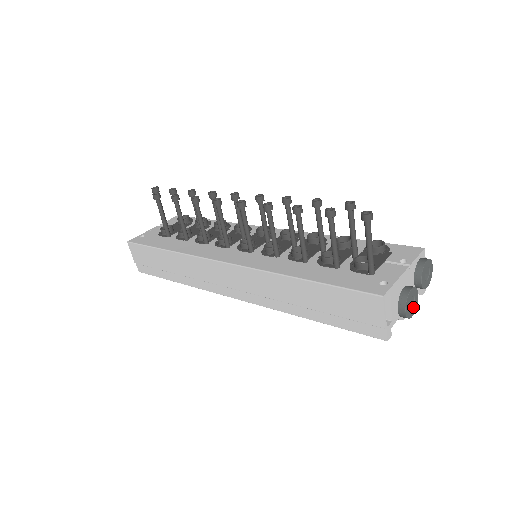
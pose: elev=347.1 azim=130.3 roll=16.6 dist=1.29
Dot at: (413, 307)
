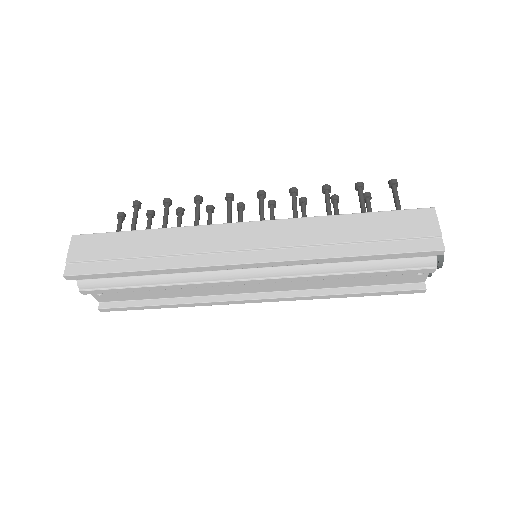
Dot at: occluded
